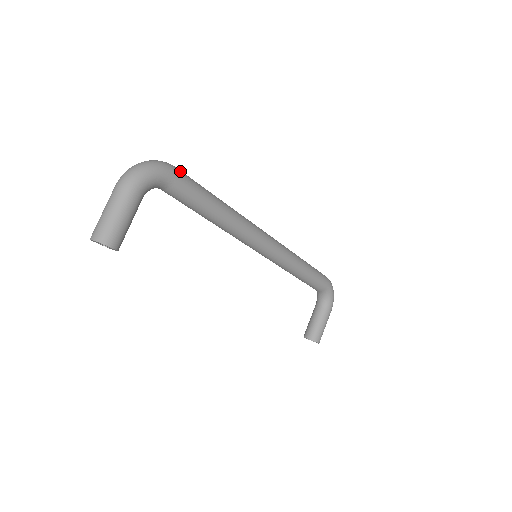
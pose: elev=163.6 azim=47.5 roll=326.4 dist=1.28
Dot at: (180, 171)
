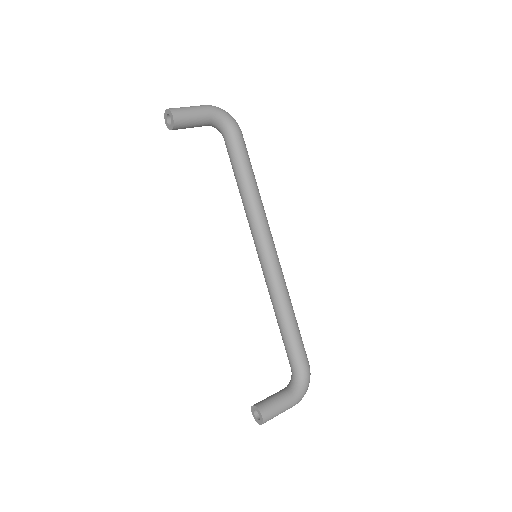
Dot at: occluded
